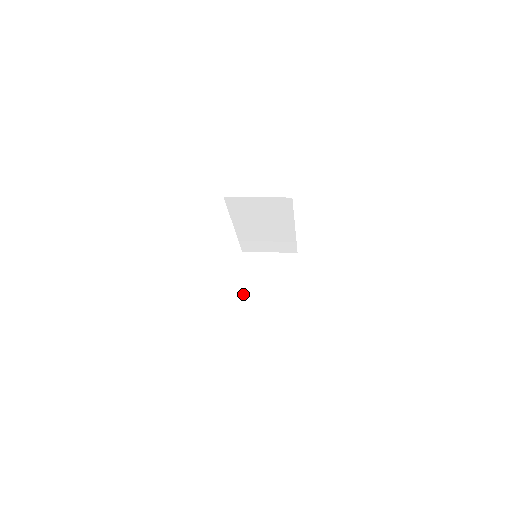
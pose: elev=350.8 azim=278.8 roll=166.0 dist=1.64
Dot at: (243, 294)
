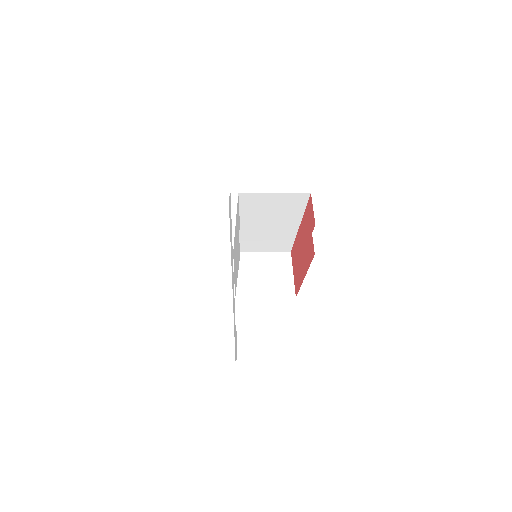
Dot at: (241, 297)
